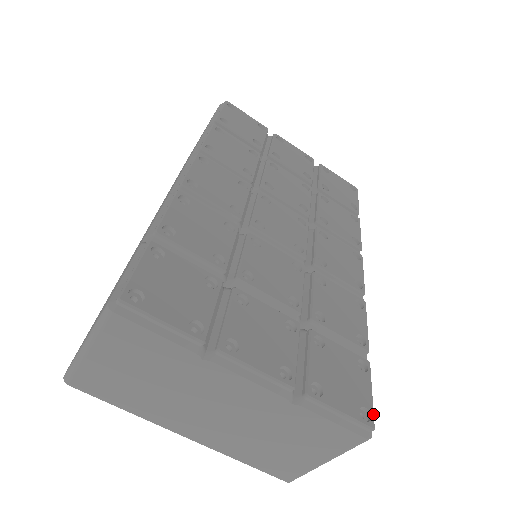
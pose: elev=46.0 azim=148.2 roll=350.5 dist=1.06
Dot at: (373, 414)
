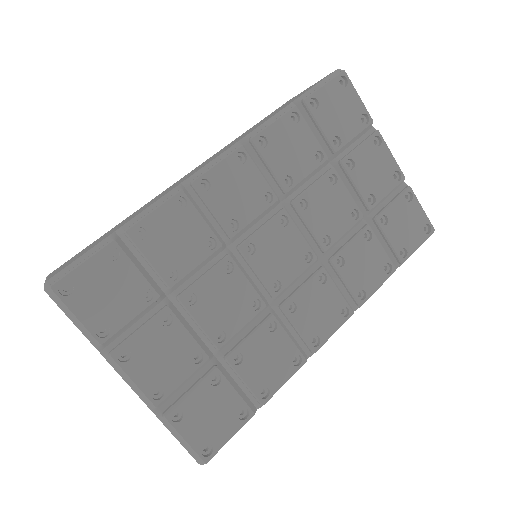
Dot at: (215, 453)
